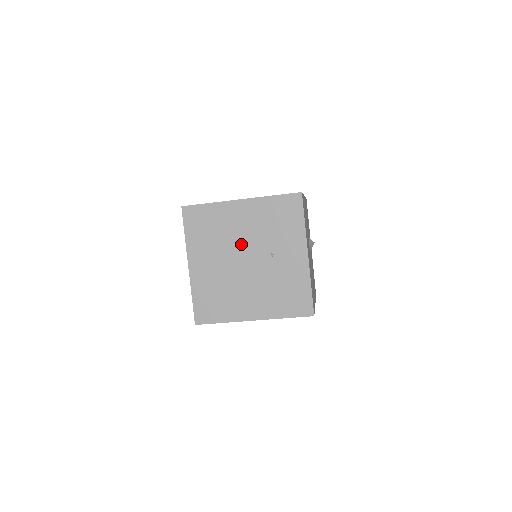
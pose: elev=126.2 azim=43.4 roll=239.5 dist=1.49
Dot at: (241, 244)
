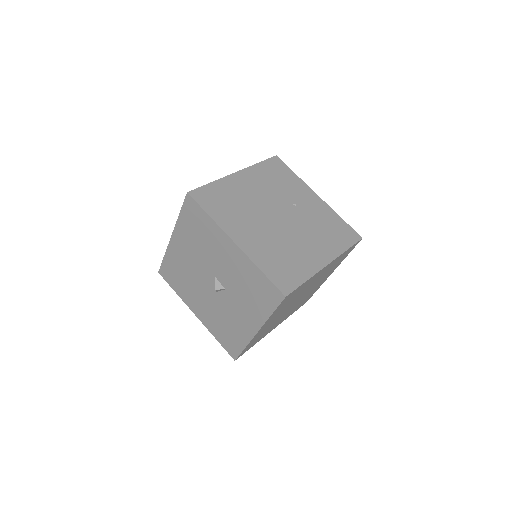
Dot at: (265, 205)
